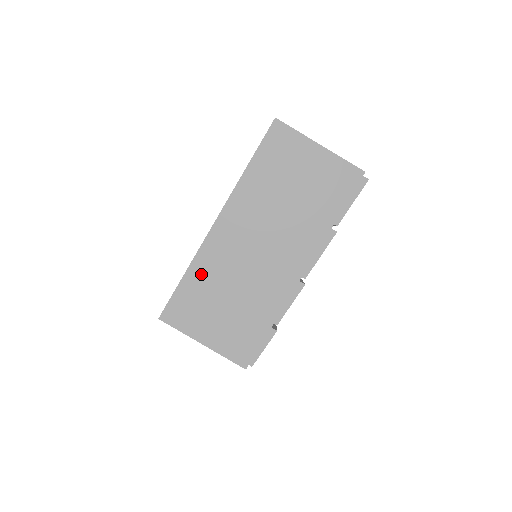
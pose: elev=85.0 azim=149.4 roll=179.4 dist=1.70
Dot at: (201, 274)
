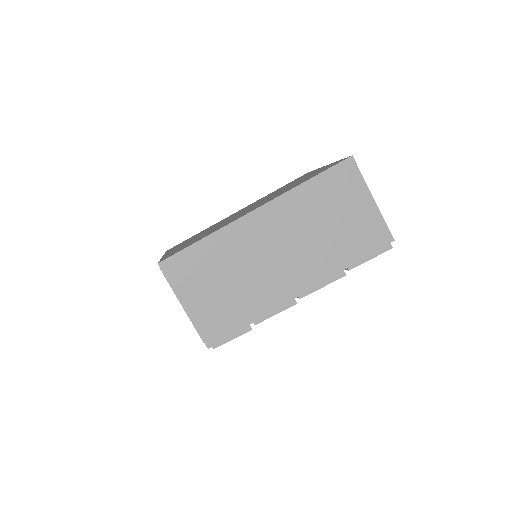
Dot at: (218, 246)
